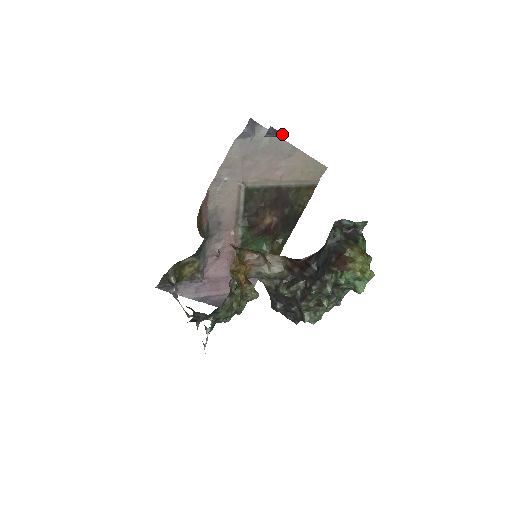
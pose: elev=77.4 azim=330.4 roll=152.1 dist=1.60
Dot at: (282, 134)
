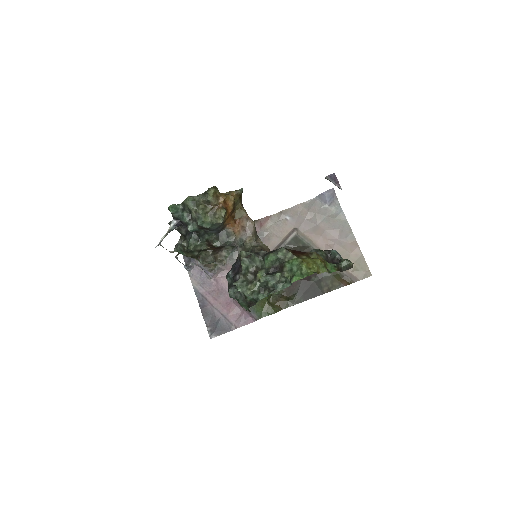
Dot at: (339, 184)
